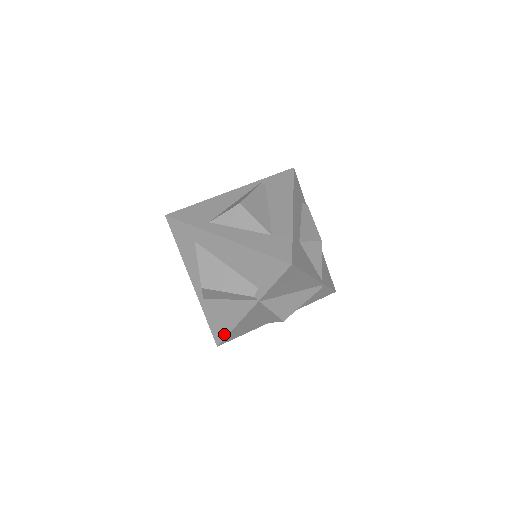
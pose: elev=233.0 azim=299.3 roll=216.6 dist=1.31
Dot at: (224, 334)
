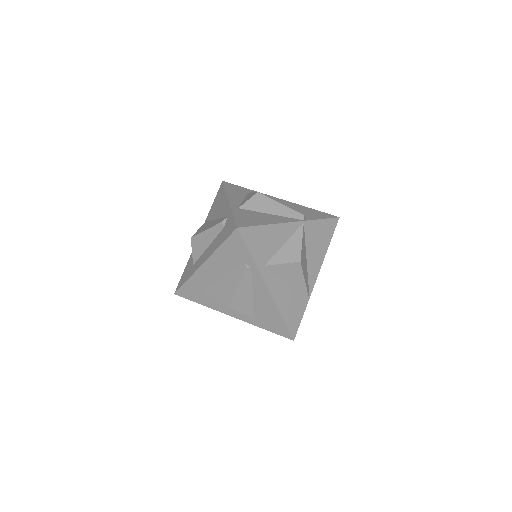
Dot at: (253, 224)
